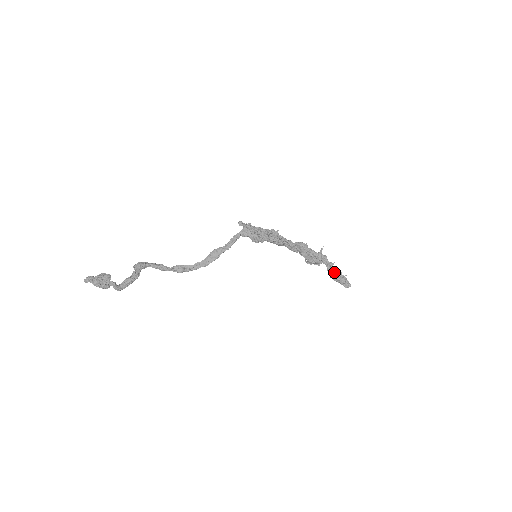
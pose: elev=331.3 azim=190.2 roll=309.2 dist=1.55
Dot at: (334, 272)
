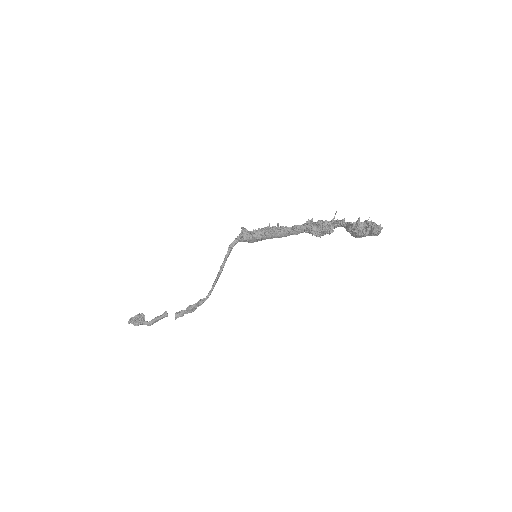
Dot at: (349, 224)
